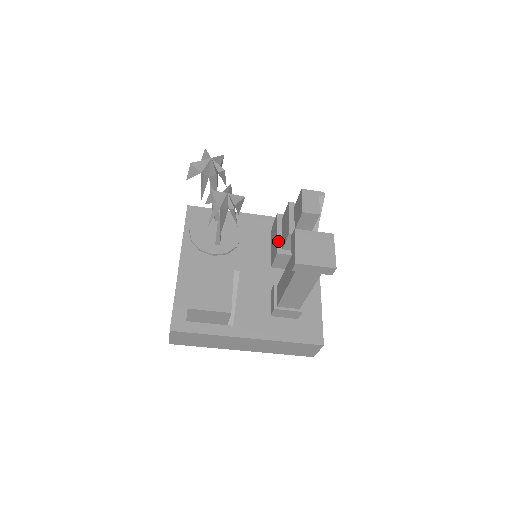
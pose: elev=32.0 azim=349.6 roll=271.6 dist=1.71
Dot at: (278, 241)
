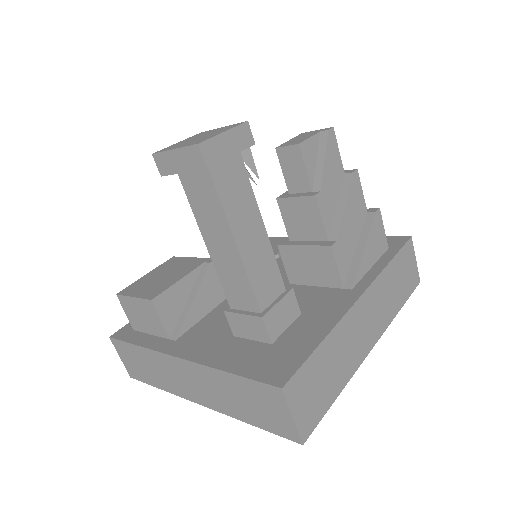
Dot at: occluded
